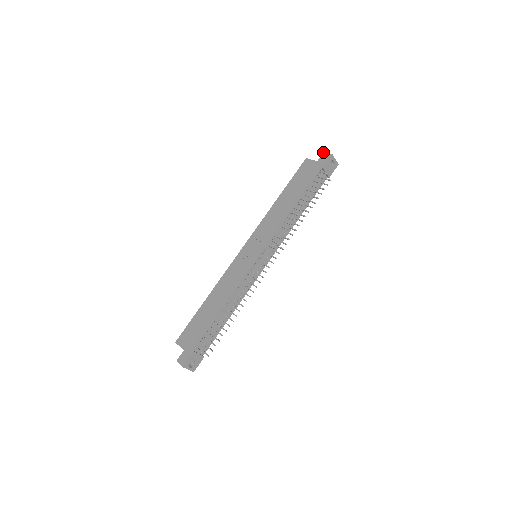
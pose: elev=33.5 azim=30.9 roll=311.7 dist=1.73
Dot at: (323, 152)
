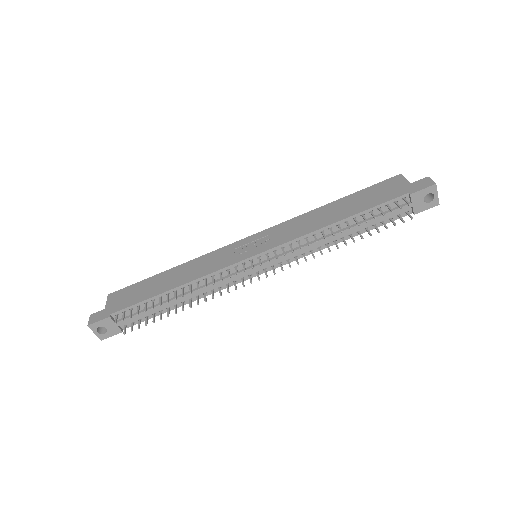
Dot at: occluded
